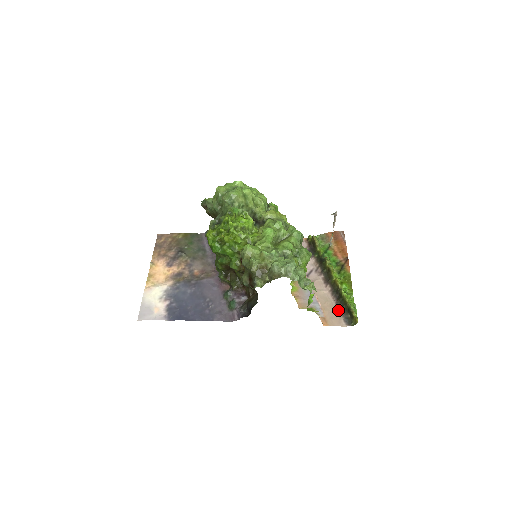
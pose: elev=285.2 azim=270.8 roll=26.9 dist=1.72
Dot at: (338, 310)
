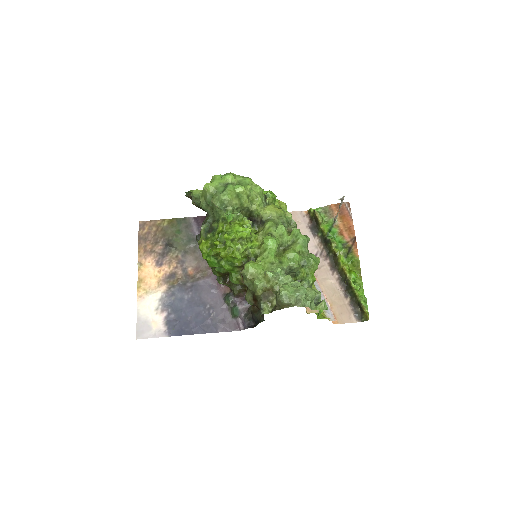
Dot at: (347, 303)
